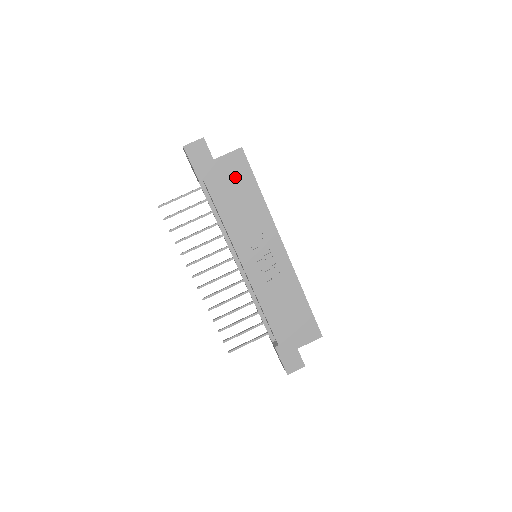
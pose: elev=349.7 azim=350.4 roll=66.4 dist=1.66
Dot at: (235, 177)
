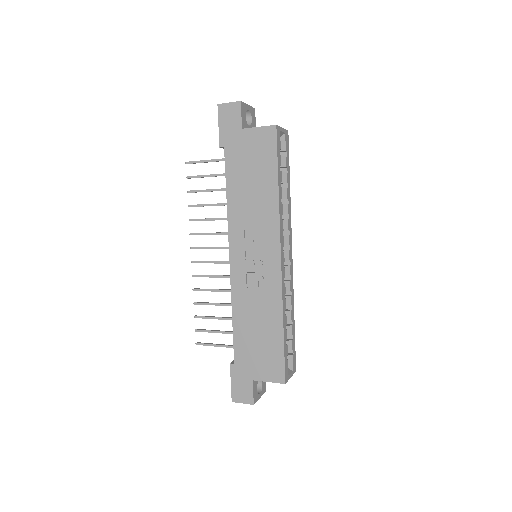
Dot at: (257, 156)
